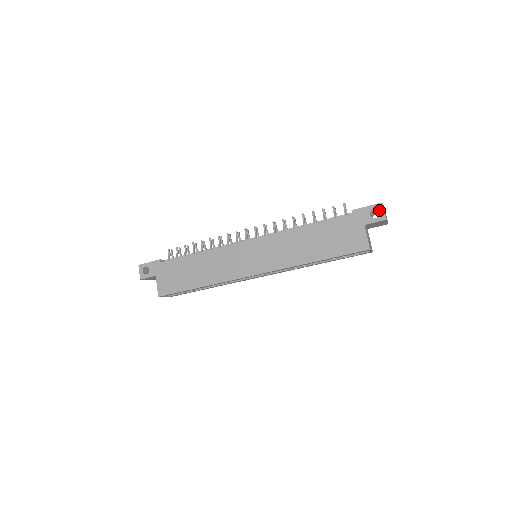
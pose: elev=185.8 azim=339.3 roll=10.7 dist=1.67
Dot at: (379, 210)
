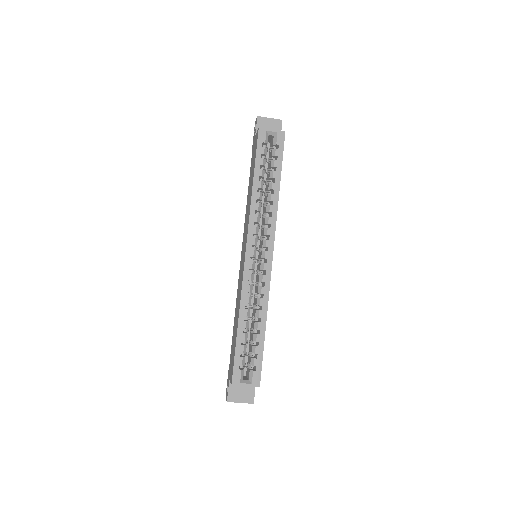
Dot at: (255, 124)
